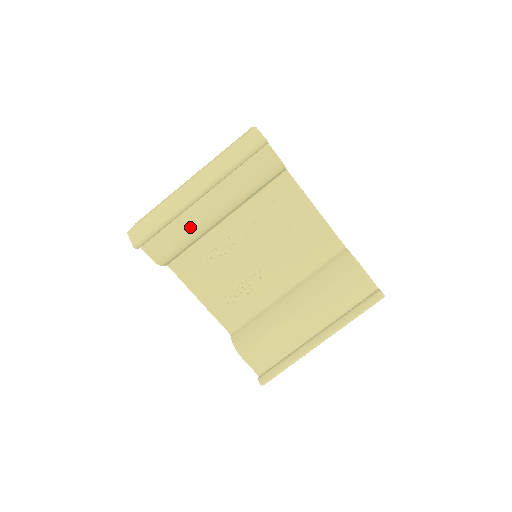
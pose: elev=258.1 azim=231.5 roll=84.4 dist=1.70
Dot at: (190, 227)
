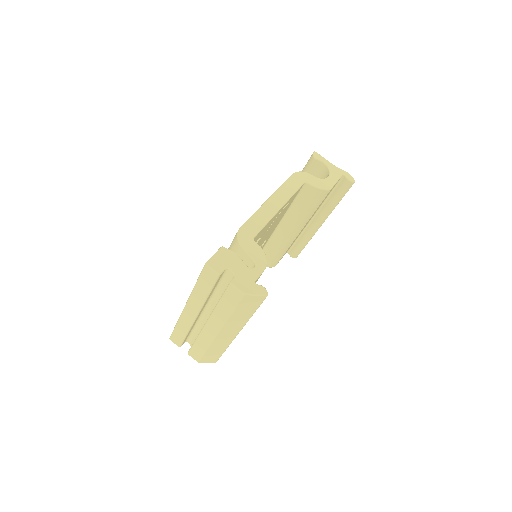
Dot at: occluded
